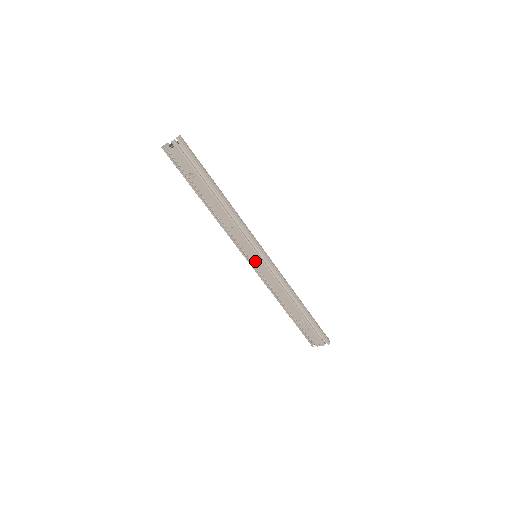
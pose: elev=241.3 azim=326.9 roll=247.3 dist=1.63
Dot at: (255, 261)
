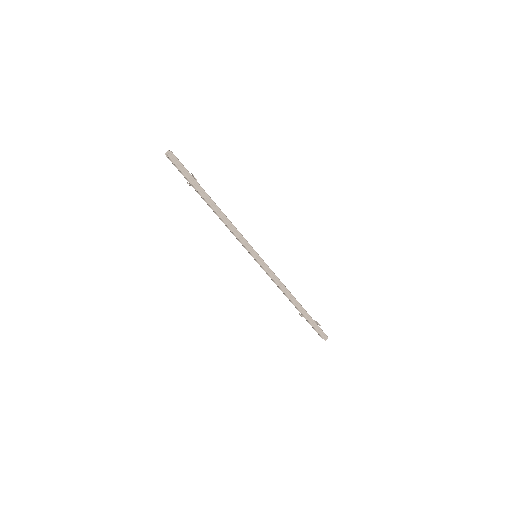
Dot at: occluded
